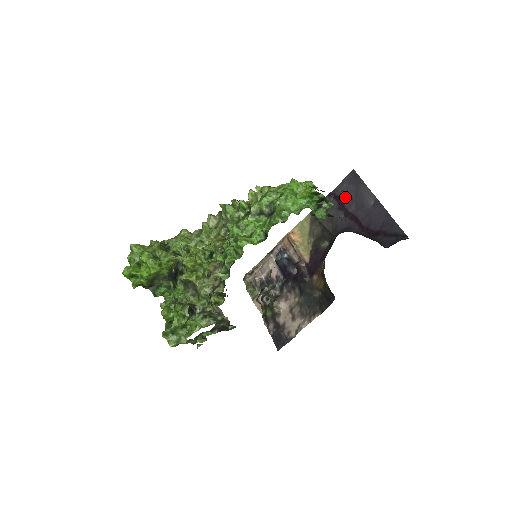
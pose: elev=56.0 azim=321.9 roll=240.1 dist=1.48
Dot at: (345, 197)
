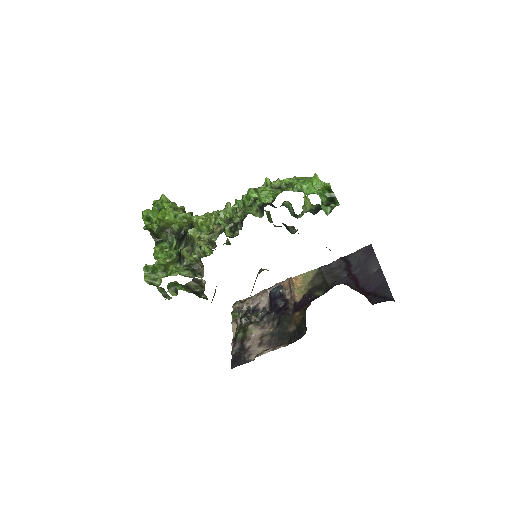
Dot at: (354, 262)
